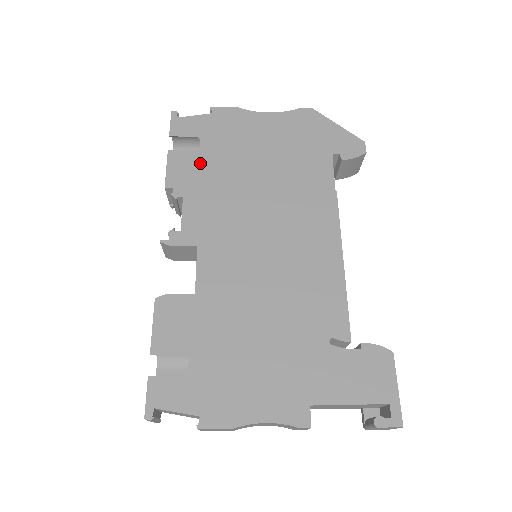
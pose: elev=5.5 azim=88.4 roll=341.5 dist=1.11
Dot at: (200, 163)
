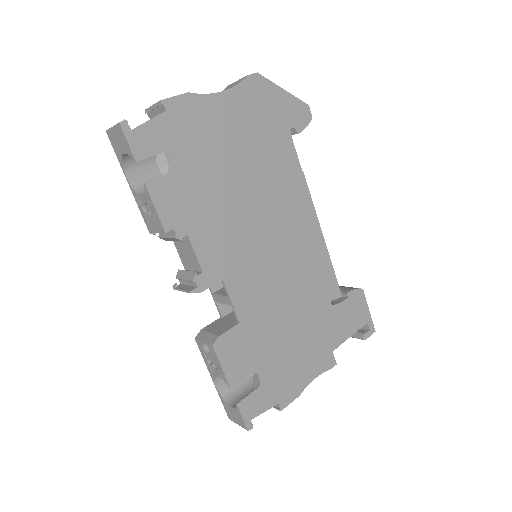
Dot at: (185, 187)
